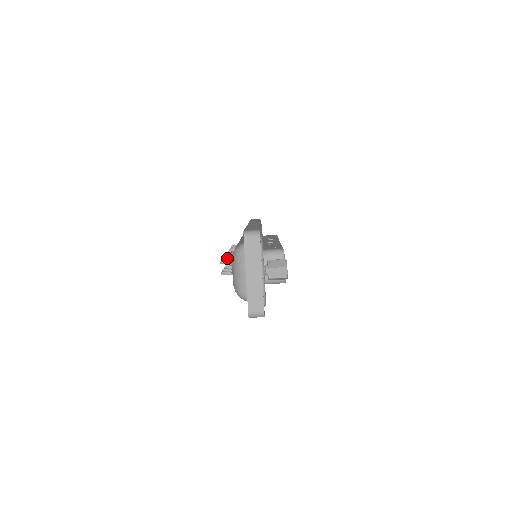
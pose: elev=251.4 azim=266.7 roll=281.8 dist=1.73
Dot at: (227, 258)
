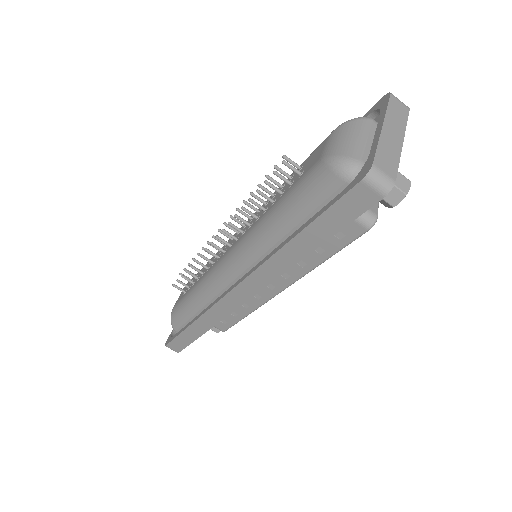
Dot at: occluded
